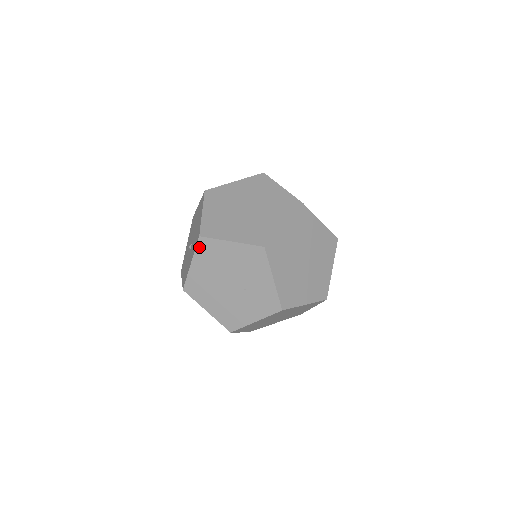
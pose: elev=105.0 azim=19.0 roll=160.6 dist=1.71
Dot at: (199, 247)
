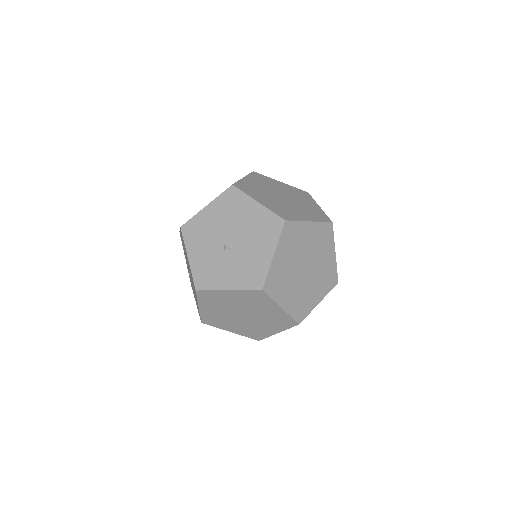
Dot at: (252, 292)
